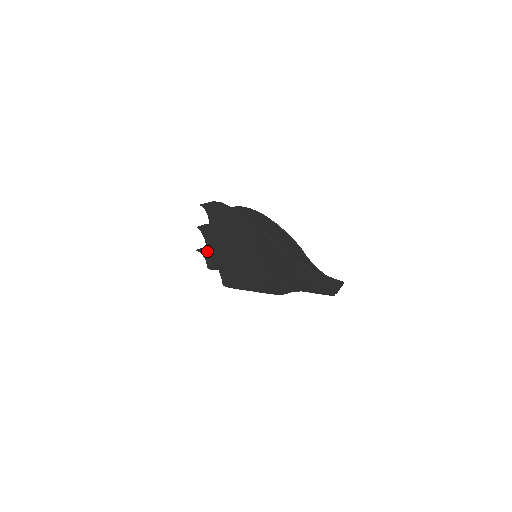
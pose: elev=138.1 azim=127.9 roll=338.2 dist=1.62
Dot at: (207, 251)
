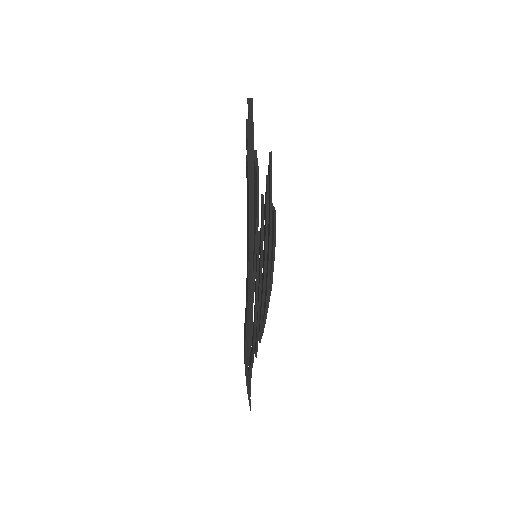
Dot at: (250, 132)
